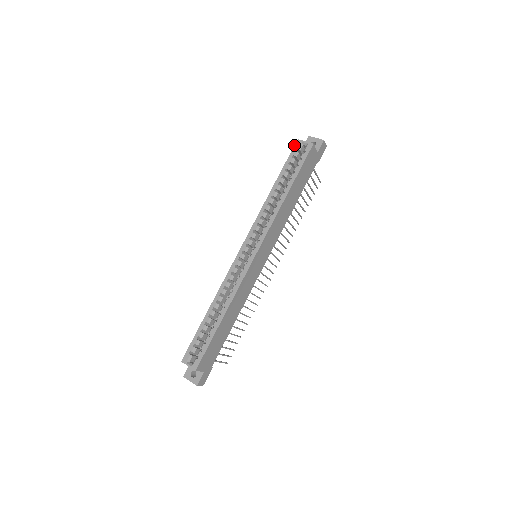
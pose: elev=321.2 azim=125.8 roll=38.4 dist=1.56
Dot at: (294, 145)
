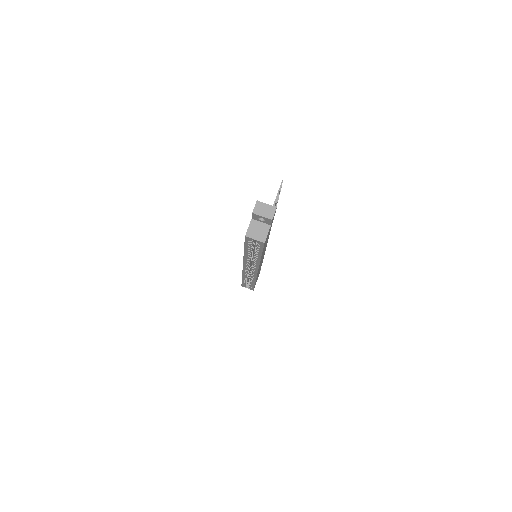
Dot at: occluded
